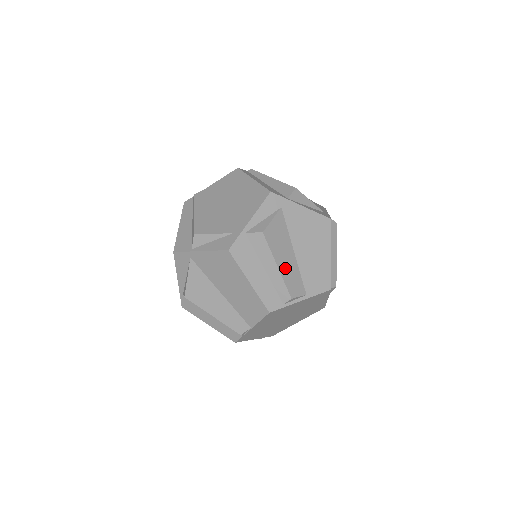
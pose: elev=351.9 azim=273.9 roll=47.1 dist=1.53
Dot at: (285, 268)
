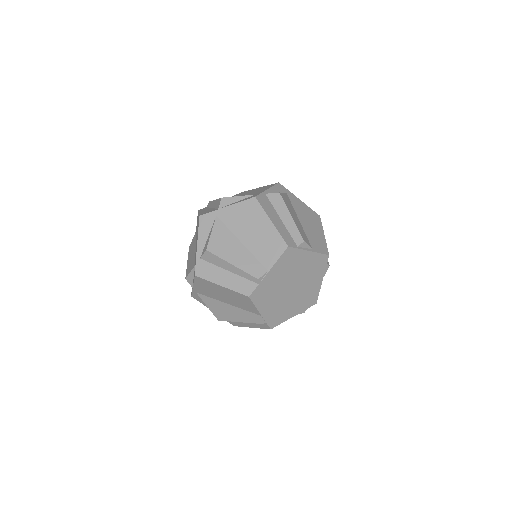
Dot at: (296, 222)
